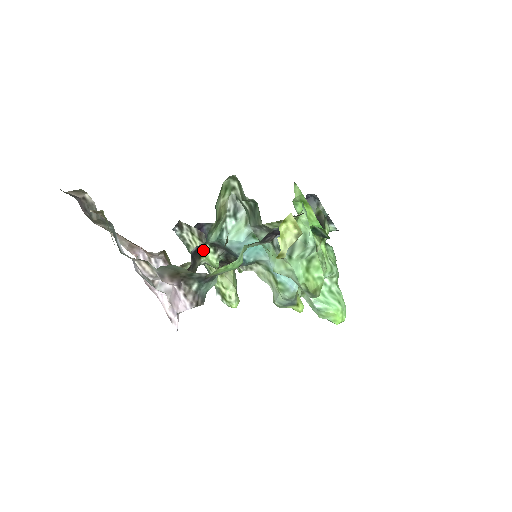
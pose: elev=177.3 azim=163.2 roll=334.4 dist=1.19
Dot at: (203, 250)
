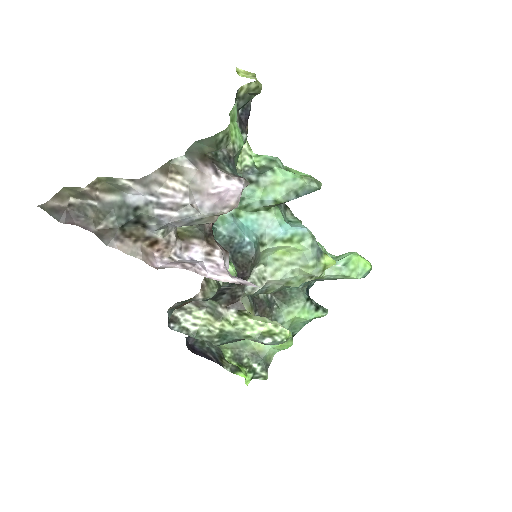
Dot at: occluded
